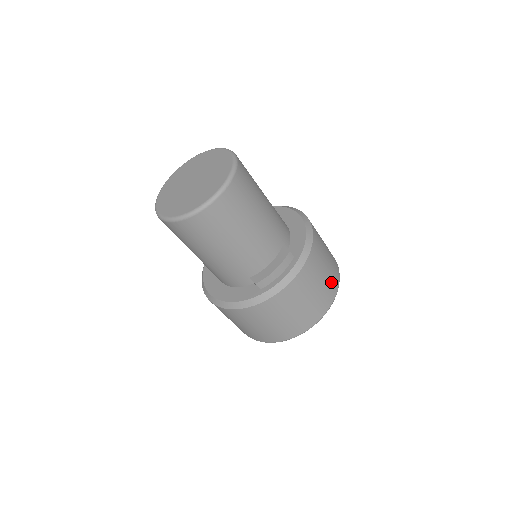
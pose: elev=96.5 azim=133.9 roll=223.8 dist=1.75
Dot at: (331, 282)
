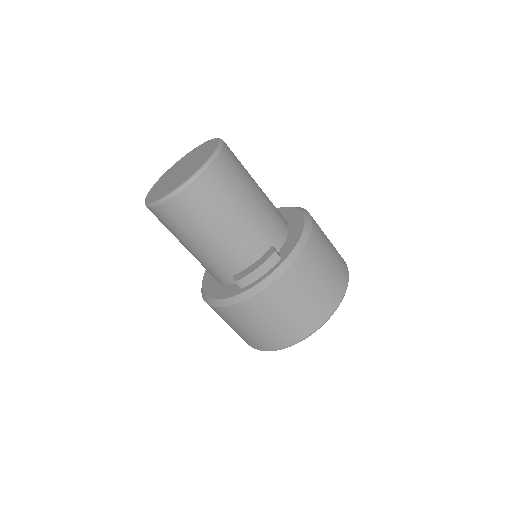
Dot at: (329, 293)
